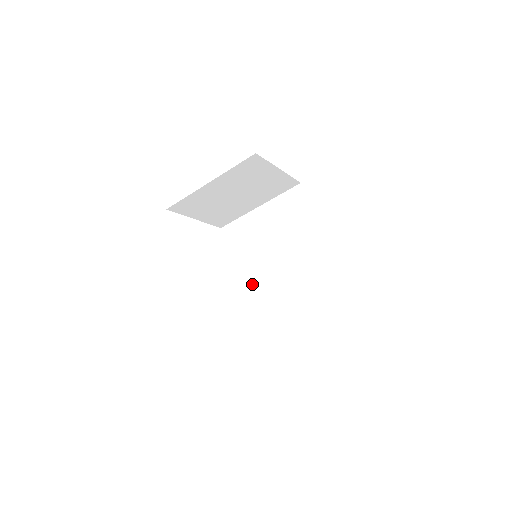
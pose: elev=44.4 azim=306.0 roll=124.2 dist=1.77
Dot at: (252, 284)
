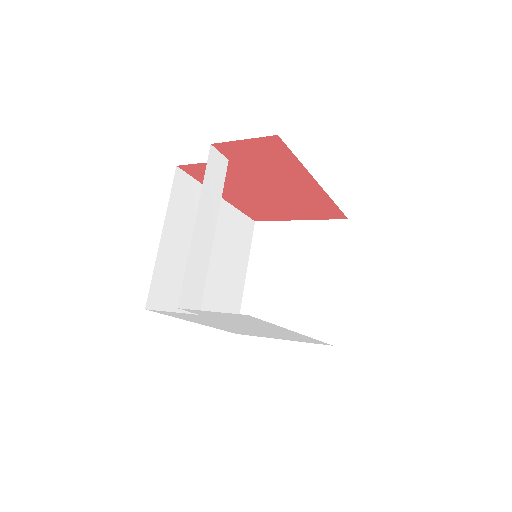
Dot at: occluded
